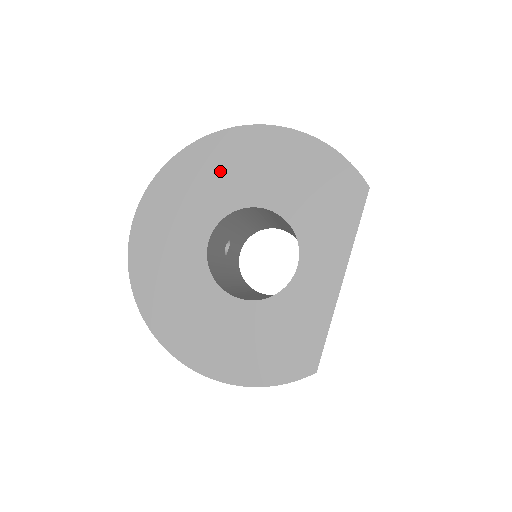
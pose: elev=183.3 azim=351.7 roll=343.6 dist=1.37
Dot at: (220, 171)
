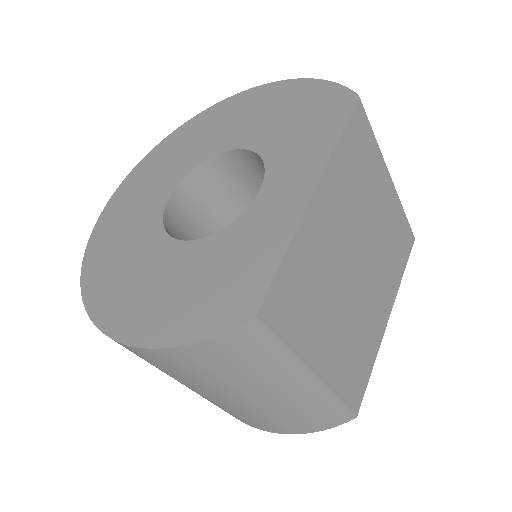
Dot at: (203, 133)
